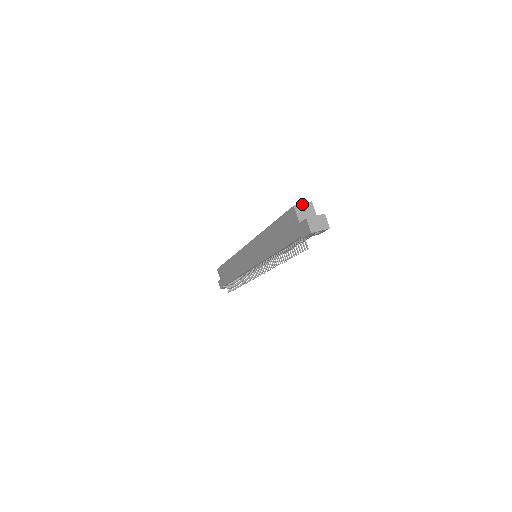
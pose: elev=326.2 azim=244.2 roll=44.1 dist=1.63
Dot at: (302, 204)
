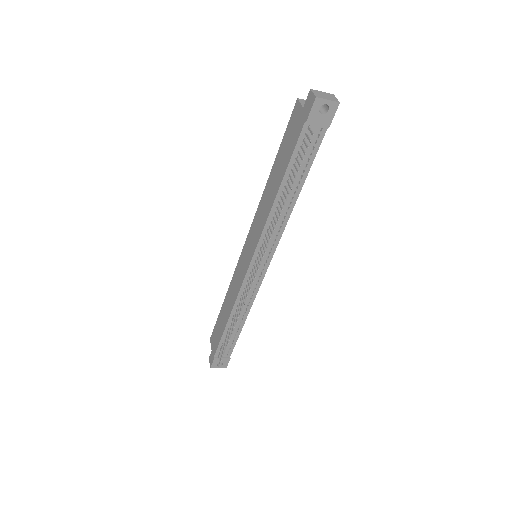
Dot at: occluded
